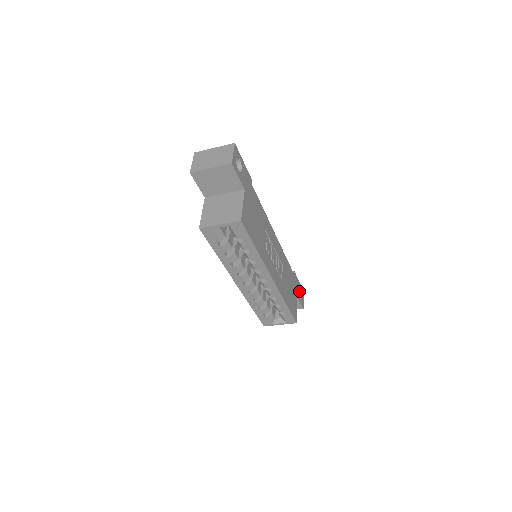
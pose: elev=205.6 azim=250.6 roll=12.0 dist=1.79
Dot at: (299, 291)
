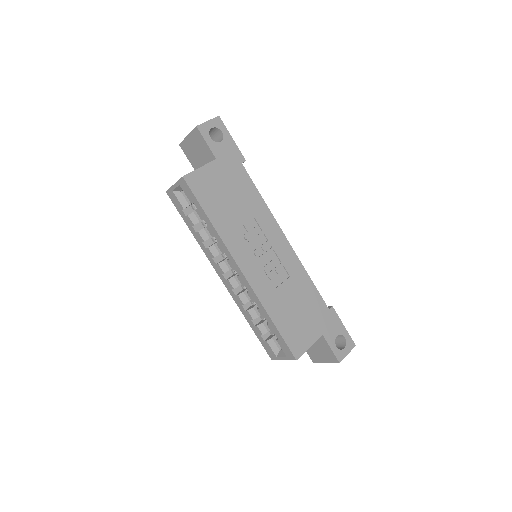
Dot at: (344, 340)
